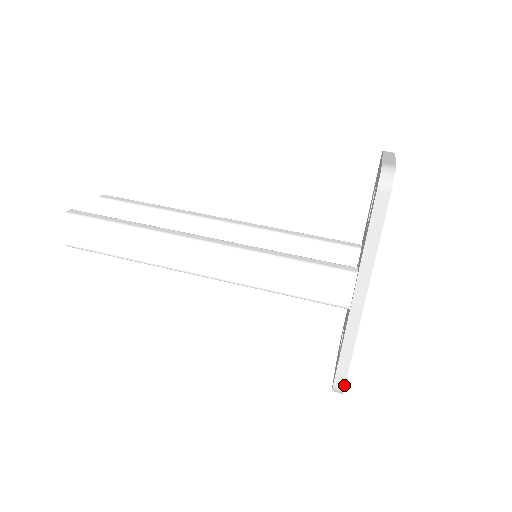
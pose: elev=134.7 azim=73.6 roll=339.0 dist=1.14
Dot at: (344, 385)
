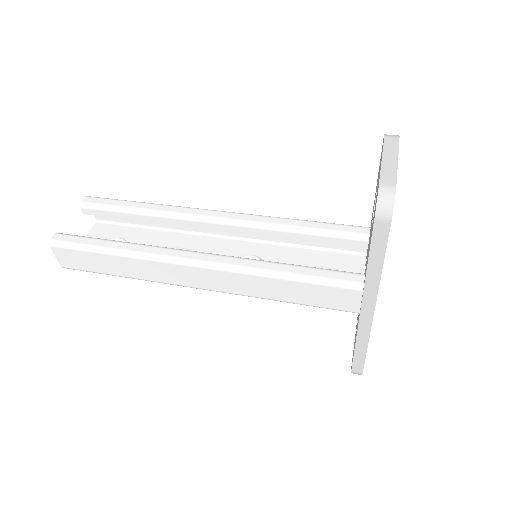
Dot at: (362, 371)
